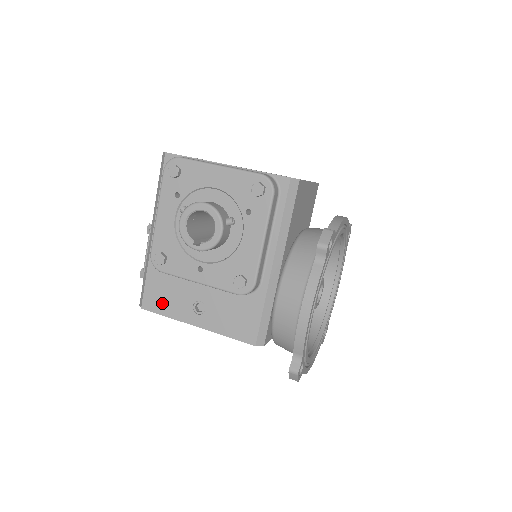
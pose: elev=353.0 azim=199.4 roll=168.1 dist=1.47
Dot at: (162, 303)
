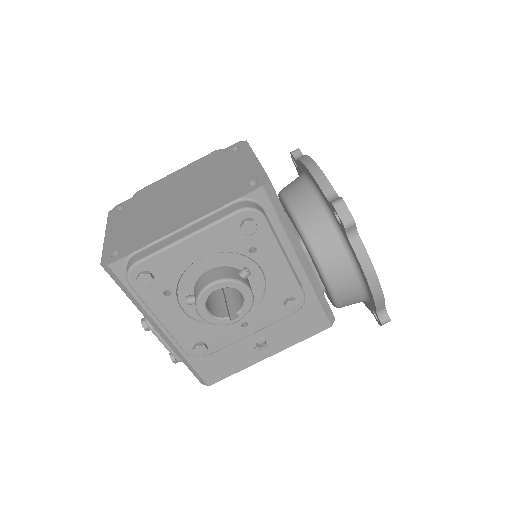
Dot at: (224, 368)
